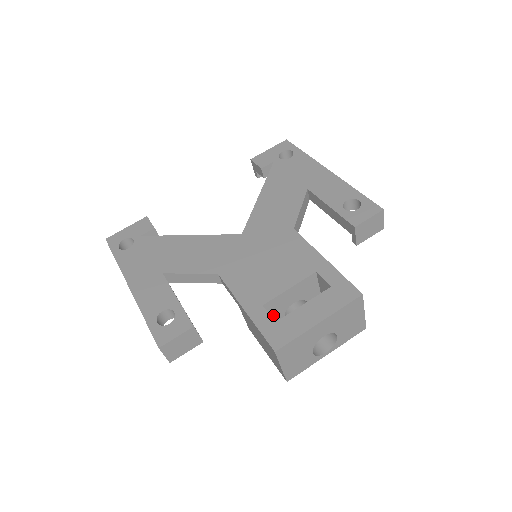
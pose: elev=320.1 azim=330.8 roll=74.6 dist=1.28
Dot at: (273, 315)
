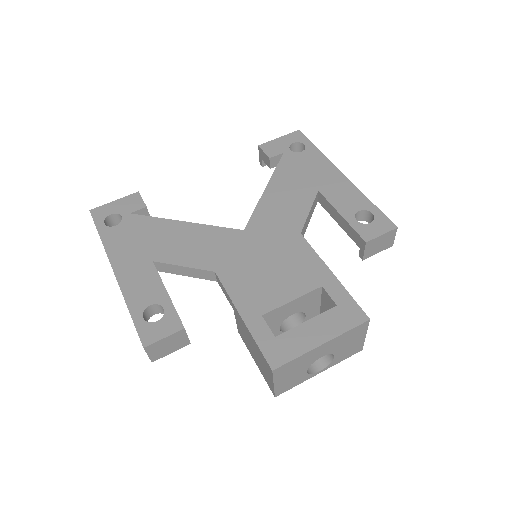
Dot at: (269, 325)
